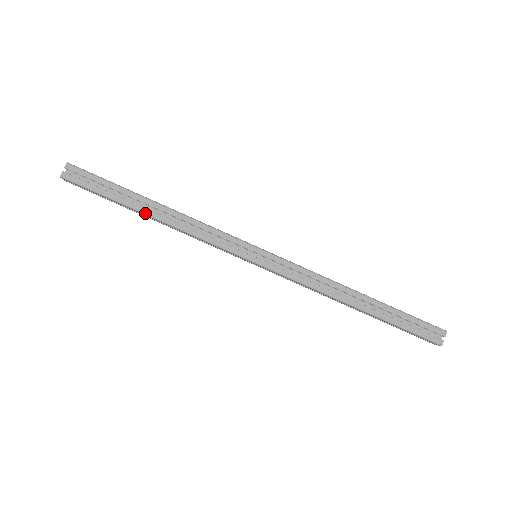
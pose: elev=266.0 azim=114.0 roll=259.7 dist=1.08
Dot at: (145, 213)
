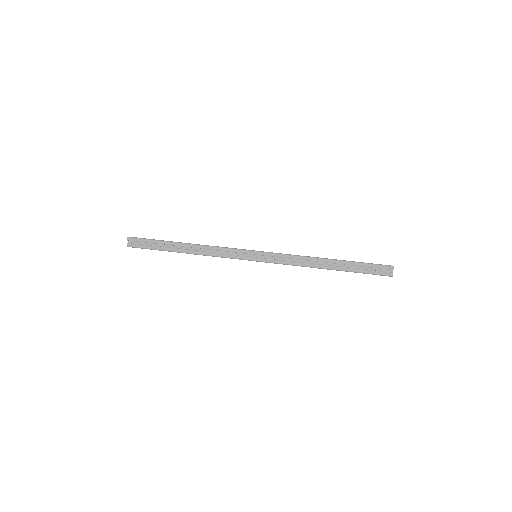
Dot at: (181, 252)
